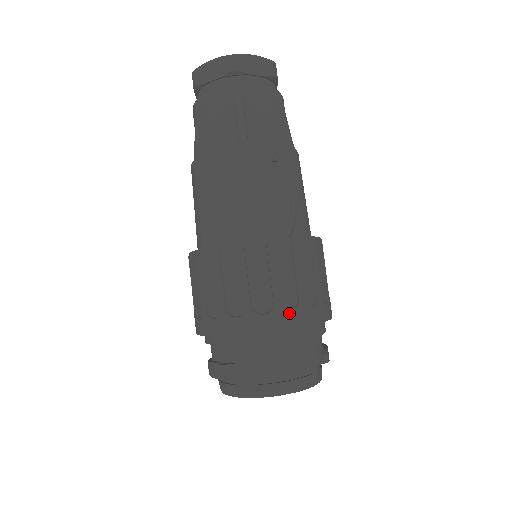
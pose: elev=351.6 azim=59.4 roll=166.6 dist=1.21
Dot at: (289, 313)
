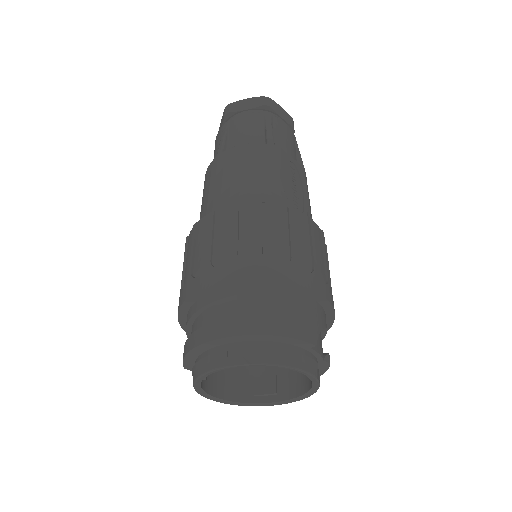
Dot at: (305, 273)
